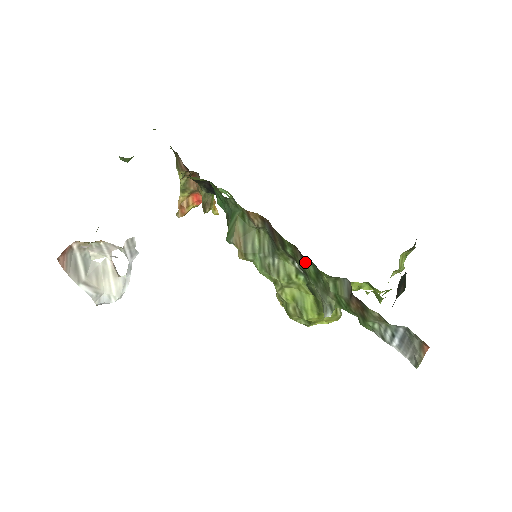
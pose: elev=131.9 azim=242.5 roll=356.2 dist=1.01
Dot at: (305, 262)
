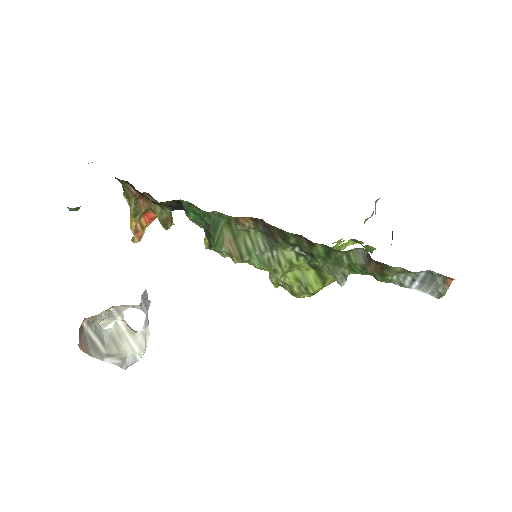
Dot at: (314, 246)
